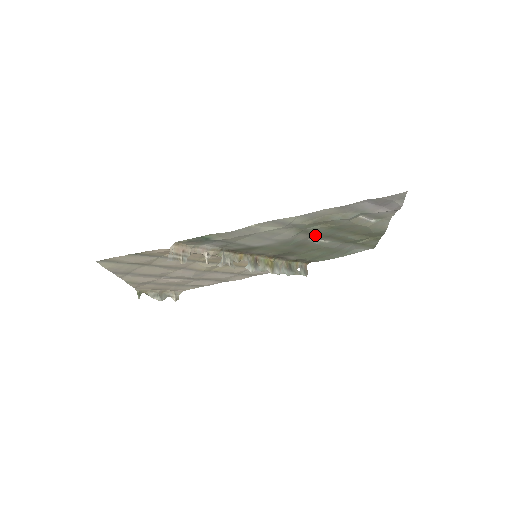
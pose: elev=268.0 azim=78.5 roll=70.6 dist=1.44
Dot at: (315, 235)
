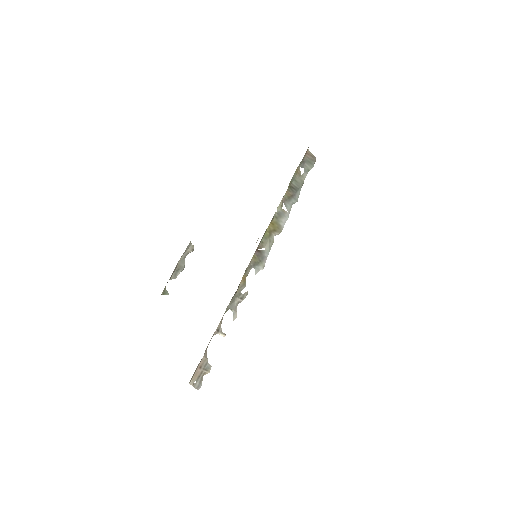
Dot at: occluded
